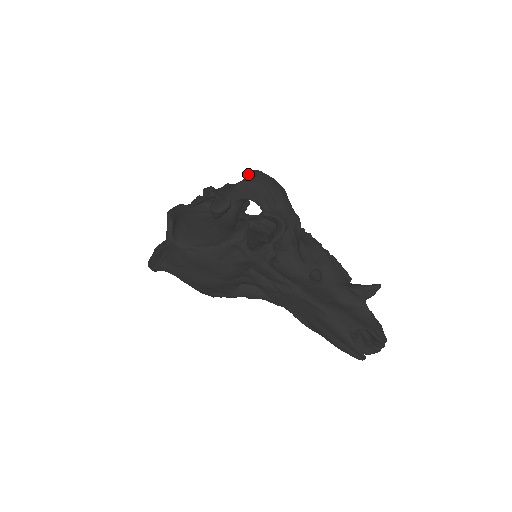
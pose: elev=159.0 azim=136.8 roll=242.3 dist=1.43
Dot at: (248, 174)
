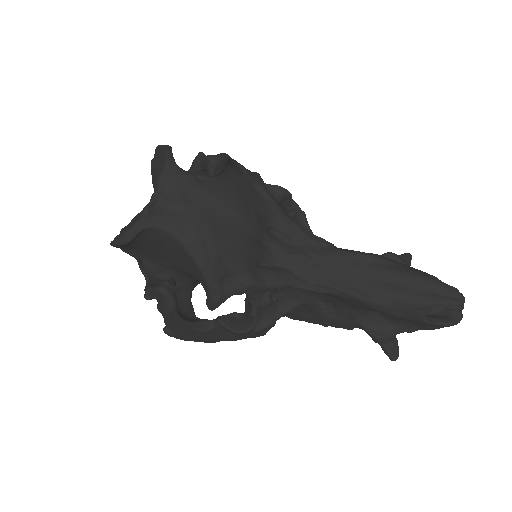
Dot at: occluded
